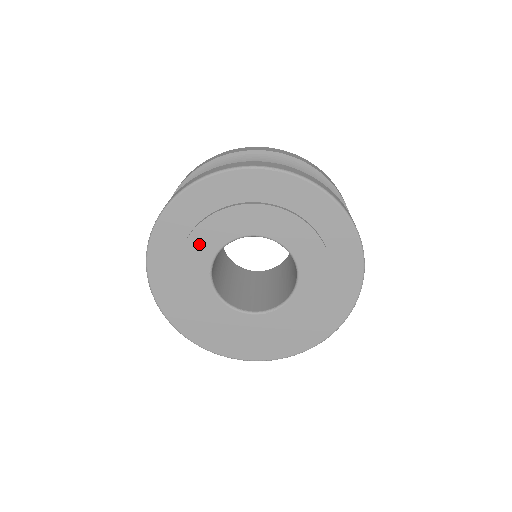
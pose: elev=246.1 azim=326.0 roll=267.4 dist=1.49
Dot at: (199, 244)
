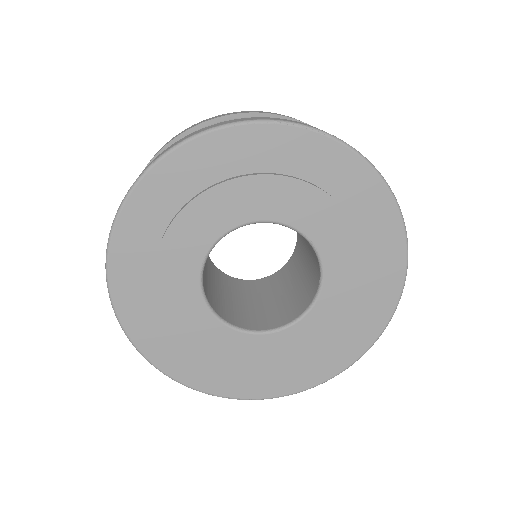
Dot at: (196, 222)
